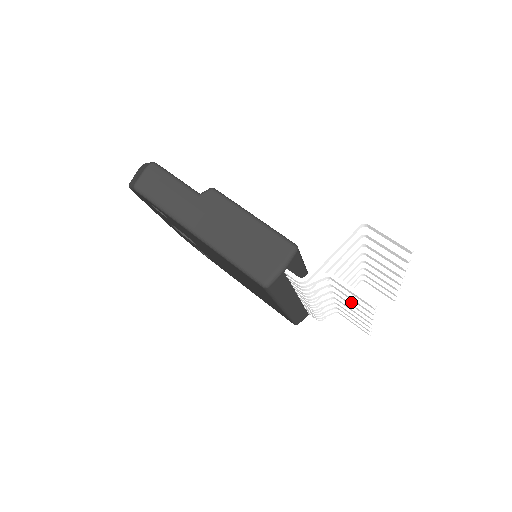
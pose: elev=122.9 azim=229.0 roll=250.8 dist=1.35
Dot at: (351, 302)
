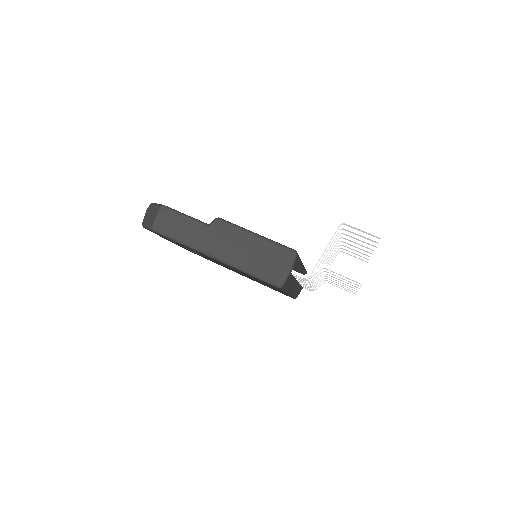
Dot at: (341, 279)
